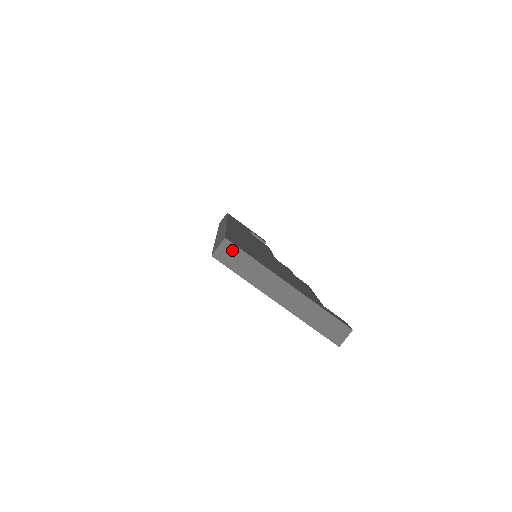
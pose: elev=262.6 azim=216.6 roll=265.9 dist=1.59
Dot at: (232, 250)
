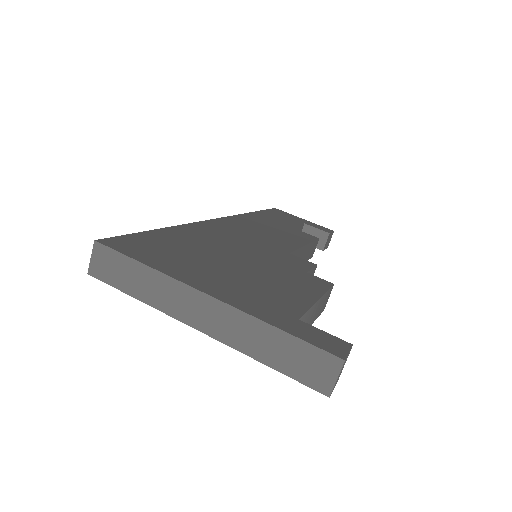
Dot at: (109, 257)
